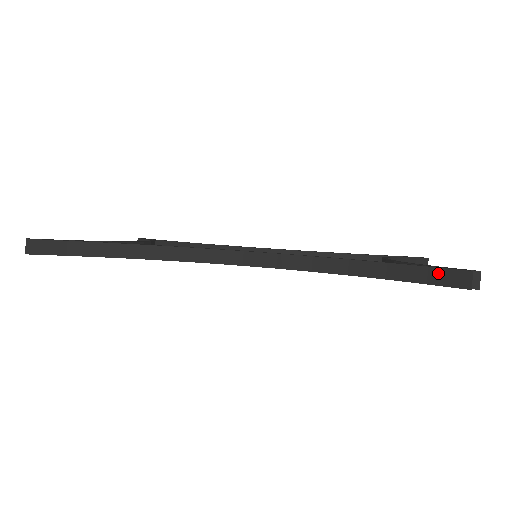
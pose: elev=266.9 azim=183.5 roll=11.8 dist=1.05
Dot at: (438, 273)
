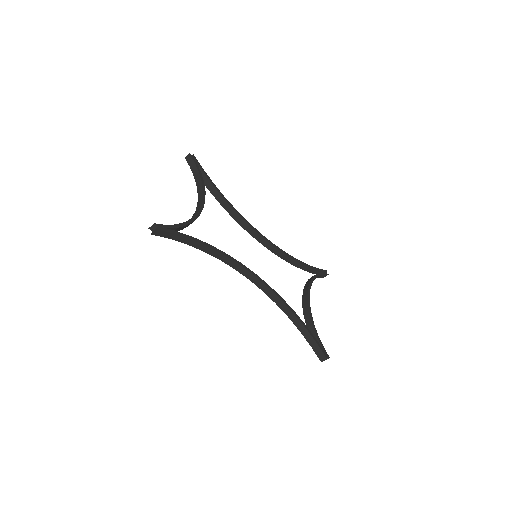
Dot at: (317, 348)
